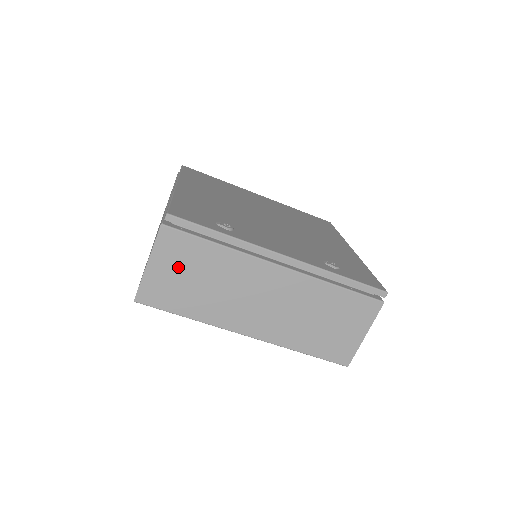
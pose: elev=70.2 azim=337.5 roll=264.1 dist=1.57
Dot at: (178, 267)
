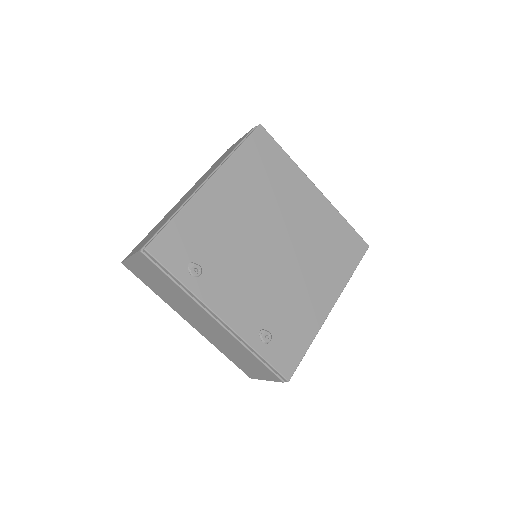
Dot at: (149, 272)
